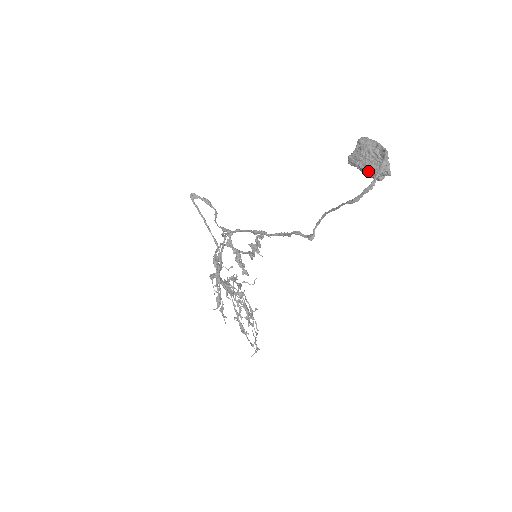
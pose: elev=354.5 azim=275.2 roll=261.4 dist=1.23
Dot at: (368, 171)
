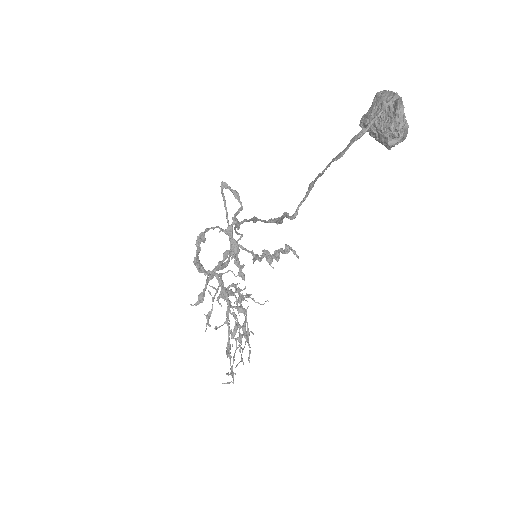
Dot at: (377, 132)
